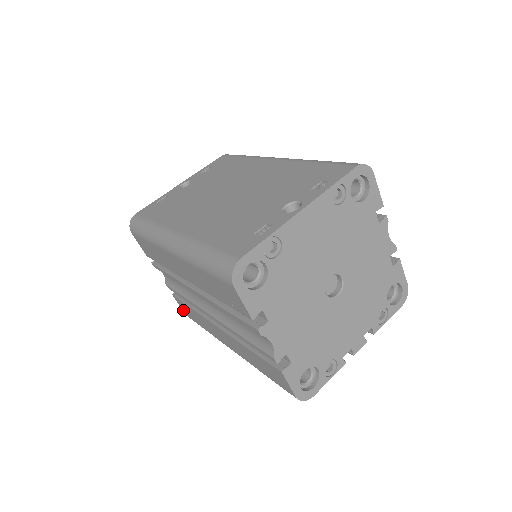
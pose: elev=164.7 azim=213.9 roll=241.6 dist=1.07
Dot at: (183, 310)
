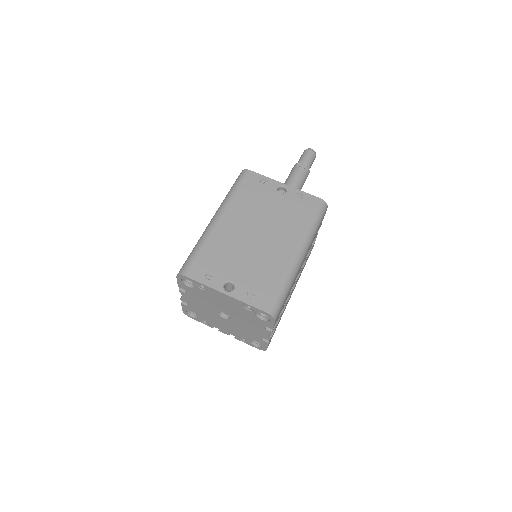
Dot at: occluded
